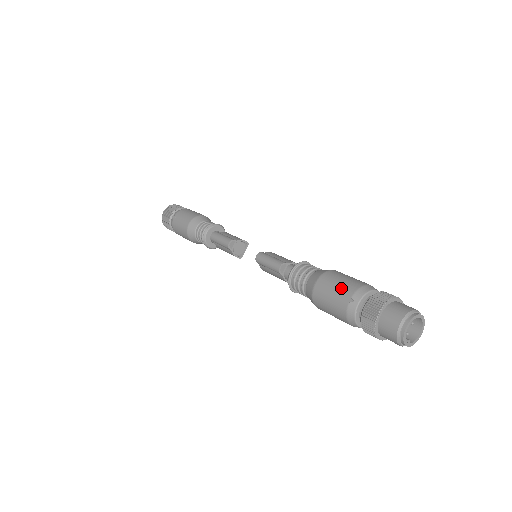
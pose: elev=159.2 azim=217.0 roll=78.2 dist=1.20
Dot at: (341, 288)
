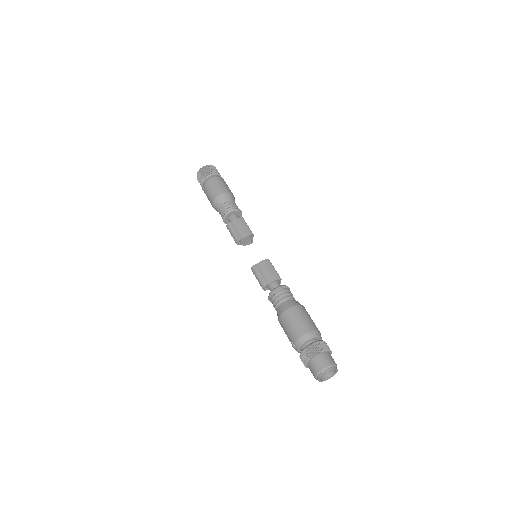
Dot at: (289, 334)
